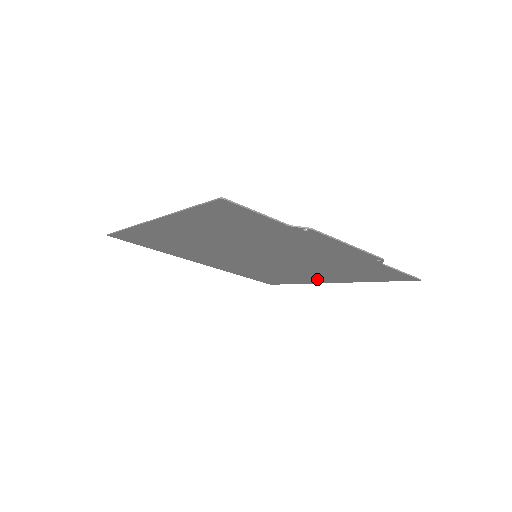
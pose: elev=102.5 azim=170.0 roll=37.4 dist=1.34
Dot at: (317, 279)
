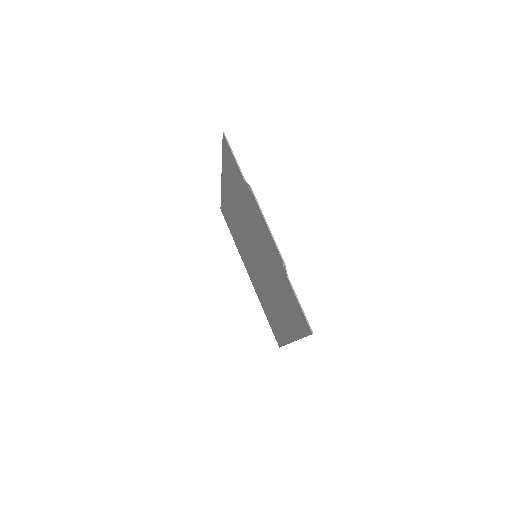
Dot at: (286, 328)
